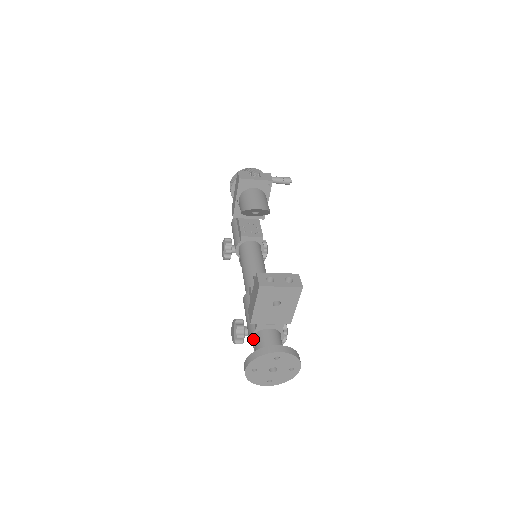
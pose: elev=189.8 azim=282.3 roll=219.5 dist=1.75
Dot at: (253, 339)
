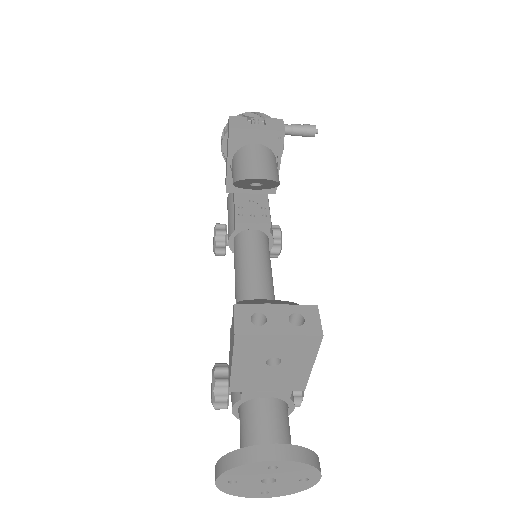
Dot at: (239, 410)
